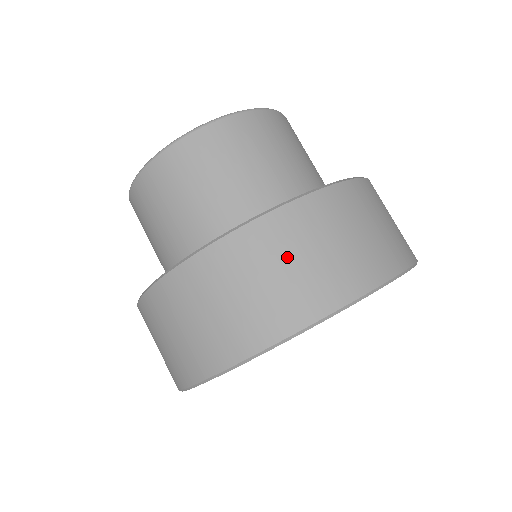
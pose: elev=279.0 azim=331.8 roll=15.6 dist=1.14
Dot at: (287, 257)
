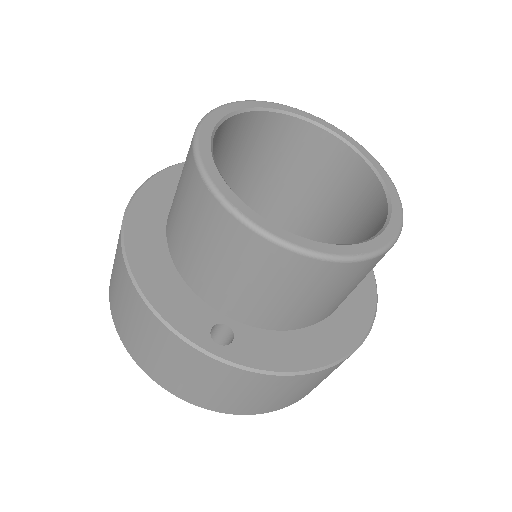
Dot at: occluded
